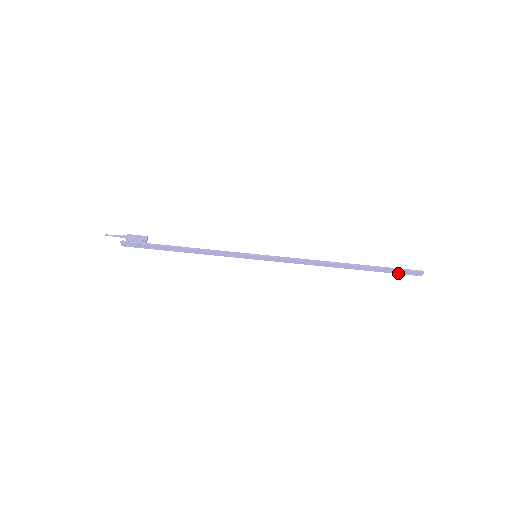
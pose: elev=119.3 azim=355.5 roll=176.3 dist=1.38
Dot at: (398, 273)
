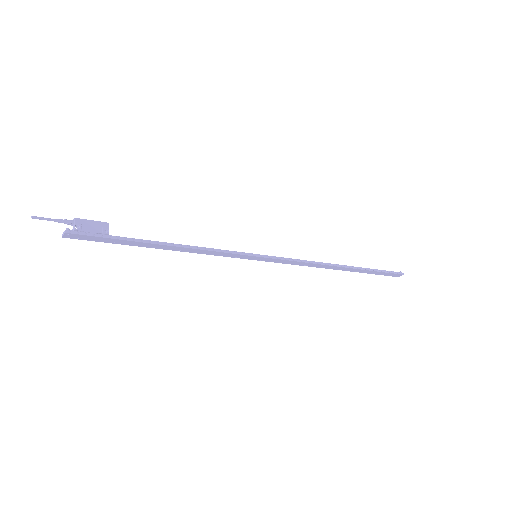
Dot at: (382, 274)
